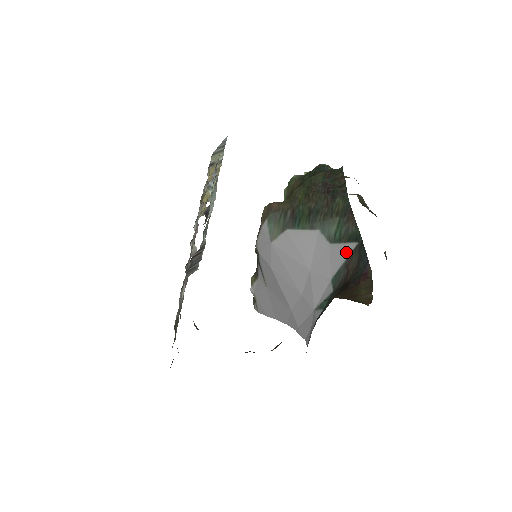
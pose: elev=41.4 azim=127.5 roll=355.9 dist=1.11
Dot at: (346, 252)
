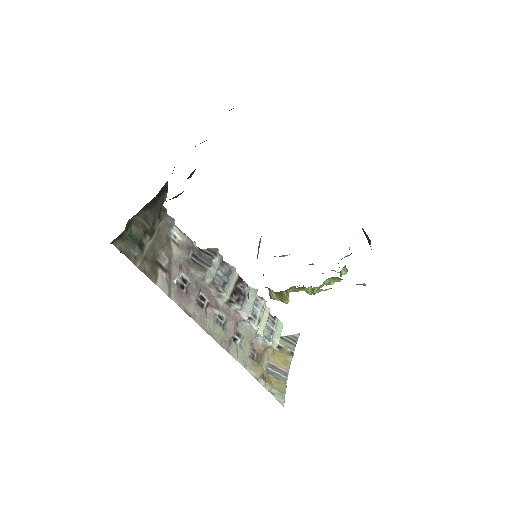
Dot at: occluded
